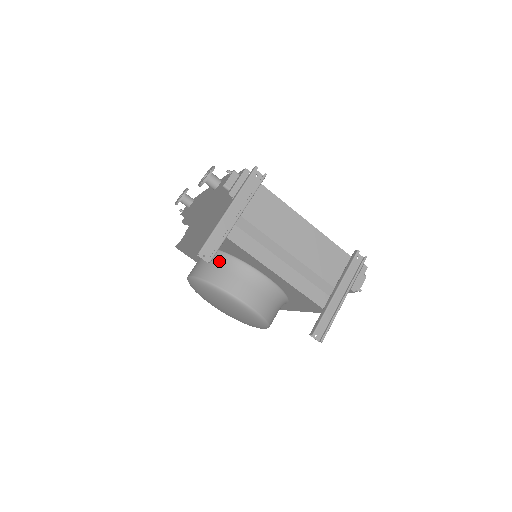
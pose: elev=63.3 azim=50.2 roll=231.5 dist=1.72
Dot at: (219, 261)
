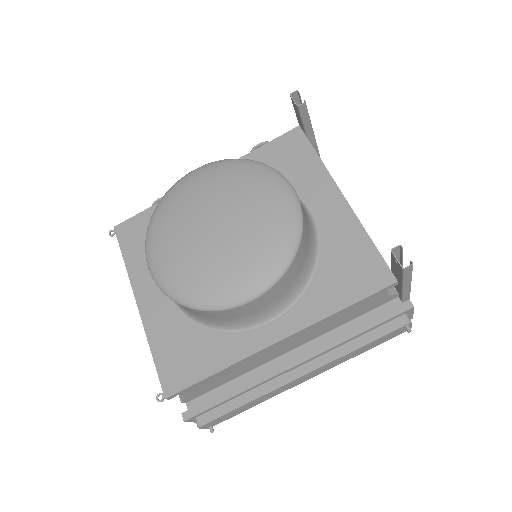
Dot at: occluded
